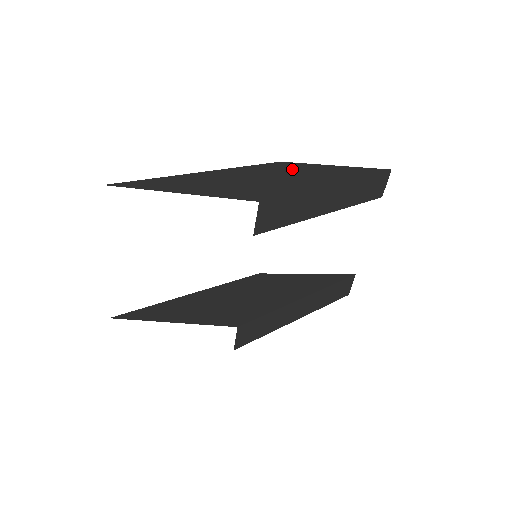
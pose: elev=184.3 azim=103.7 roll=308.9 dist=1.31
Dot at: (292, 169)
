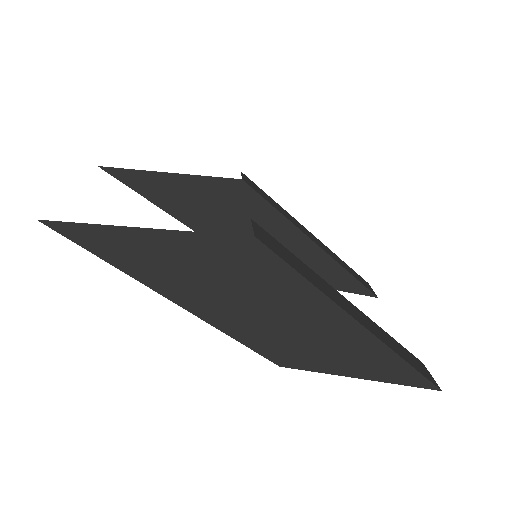
Dot at: occluded
